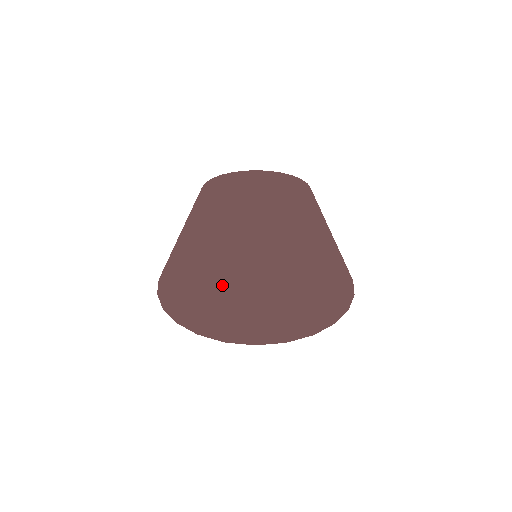
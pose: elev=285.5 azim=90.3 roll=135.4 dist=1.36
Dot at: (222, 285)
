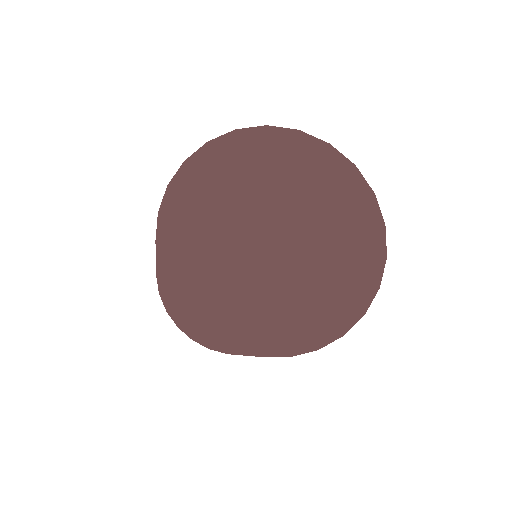
Dot at: occluded
